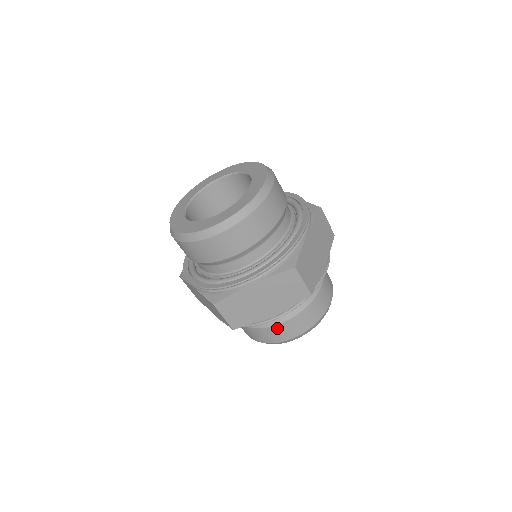
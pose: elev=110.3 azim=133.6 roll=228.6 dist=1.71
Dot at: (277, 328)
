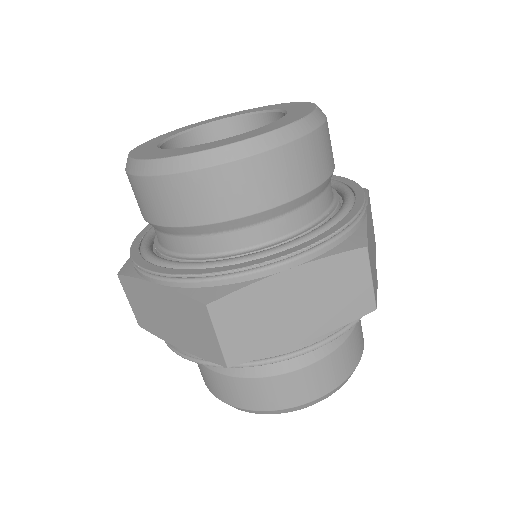
Dot at: (292, 378)
